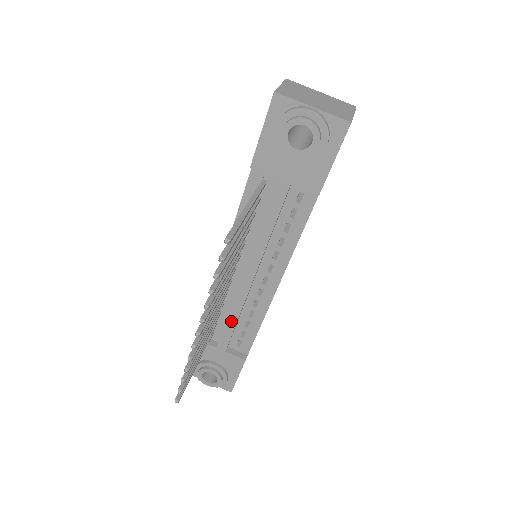
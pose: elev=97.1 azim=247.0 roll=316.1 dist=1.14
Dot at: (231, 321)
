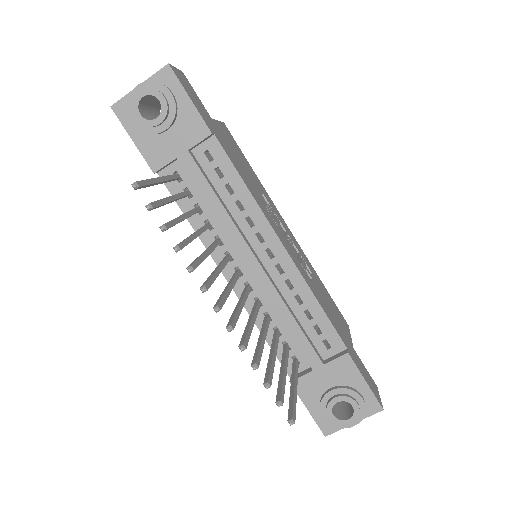
Dot at: (290, 324)
